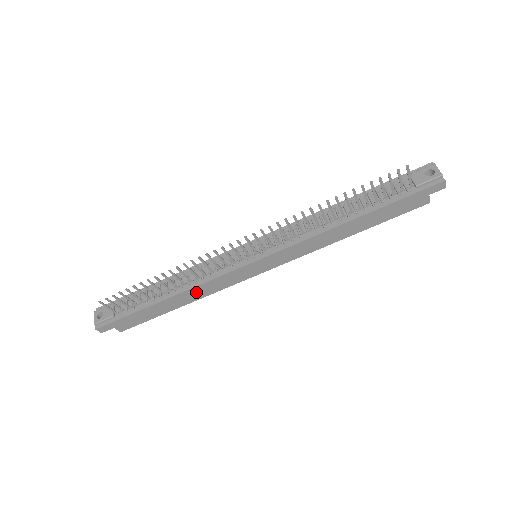
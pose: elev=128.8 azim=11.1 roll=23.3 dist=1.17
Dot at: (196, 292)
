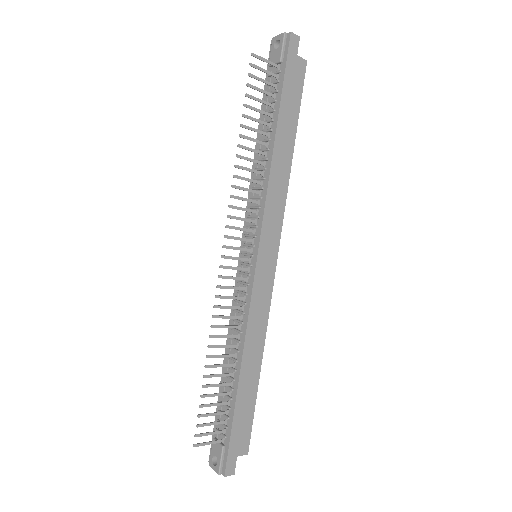
Dot at: (253, 340)
